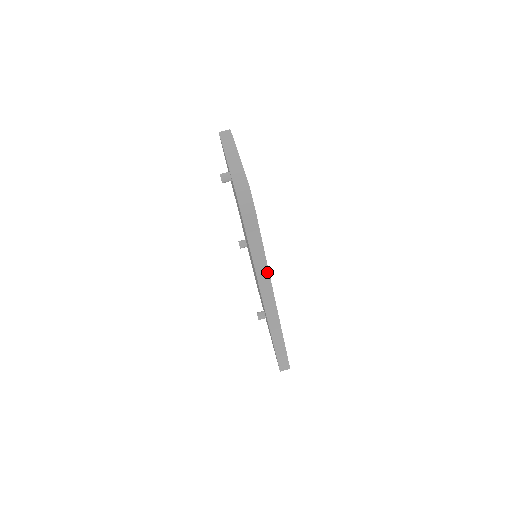
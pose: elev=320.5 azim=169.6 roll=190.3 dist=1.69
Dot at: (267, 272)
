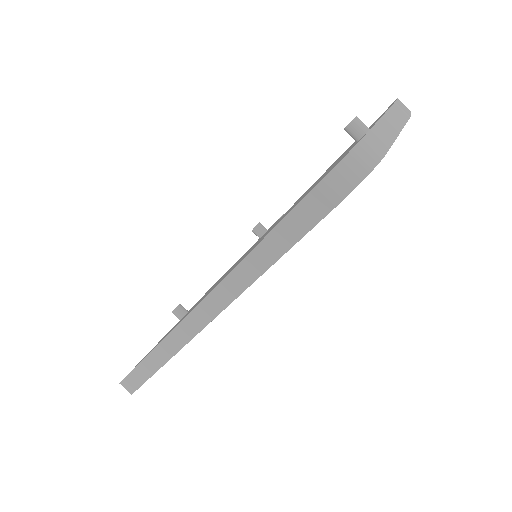
Dot at: (246, 284)
